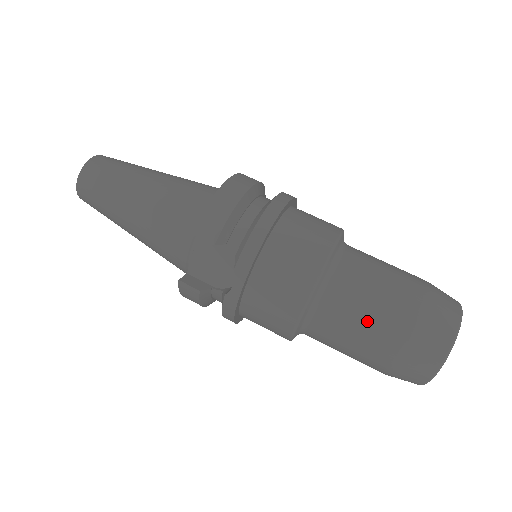
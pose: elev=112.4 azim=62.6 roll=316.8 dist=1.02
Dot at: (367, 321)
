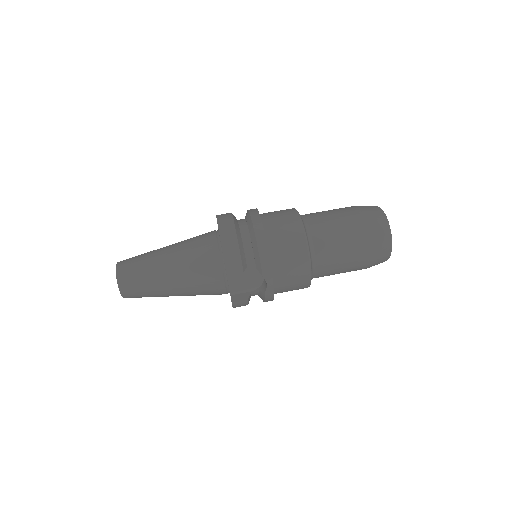
Dot at: (344, 253)
